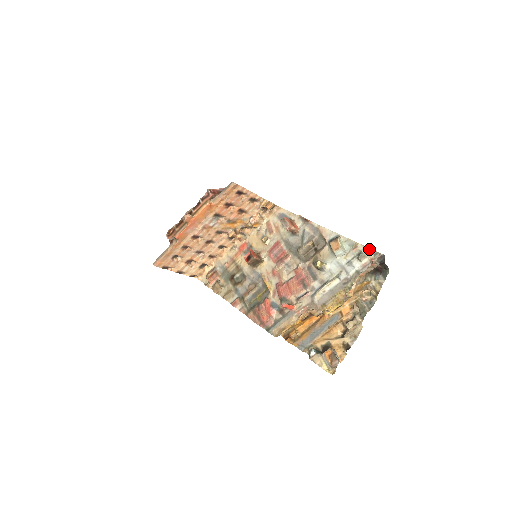
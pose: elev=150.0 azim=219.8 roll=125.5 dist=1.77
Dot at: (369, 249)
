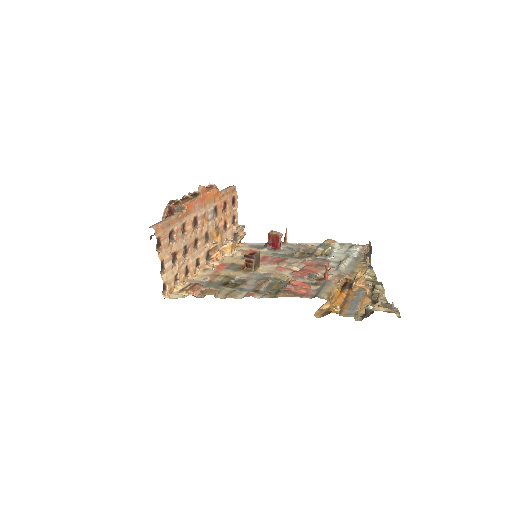
Dot at: (355, 244)
